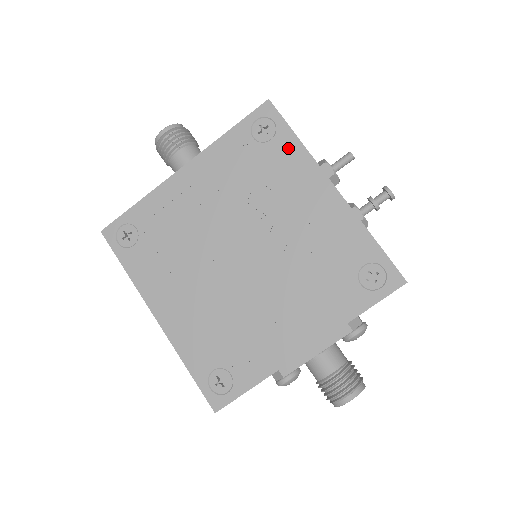
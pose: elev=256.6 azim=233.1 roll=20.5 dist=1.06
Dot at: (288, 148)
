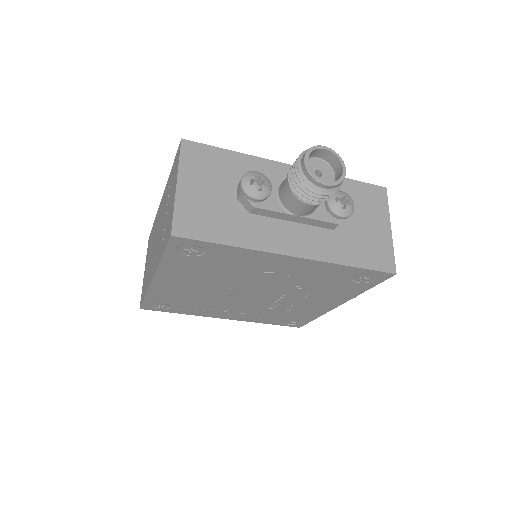
Dot at: (356, 289)
